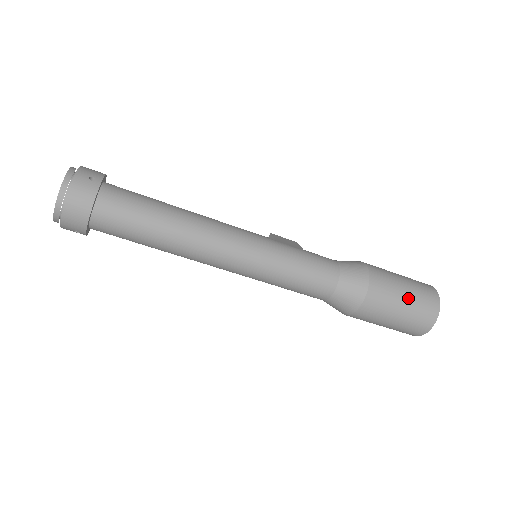
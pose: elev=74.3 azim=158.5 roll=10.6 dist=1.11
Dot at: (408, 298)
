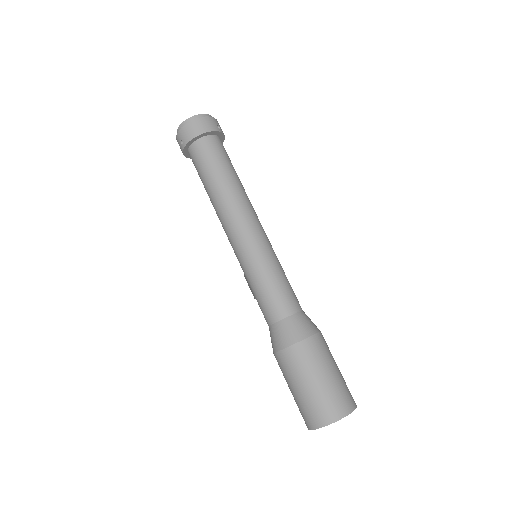
Dot at: (332, 377)
